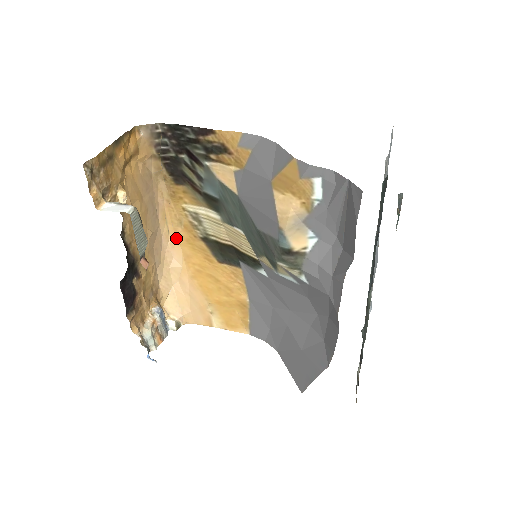
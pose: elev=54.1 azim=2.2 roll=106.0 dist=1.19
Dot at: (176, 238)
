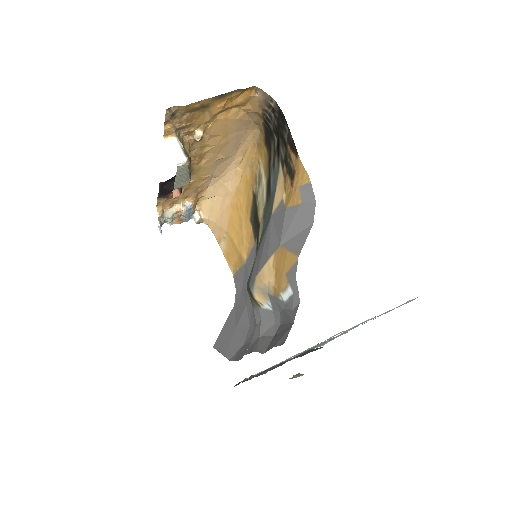
Dot at: (243, 171)
